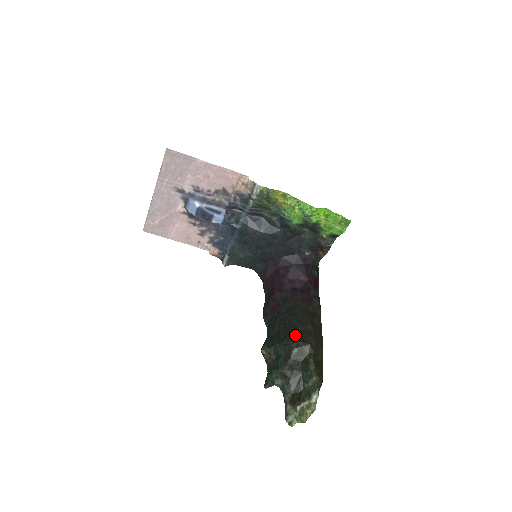
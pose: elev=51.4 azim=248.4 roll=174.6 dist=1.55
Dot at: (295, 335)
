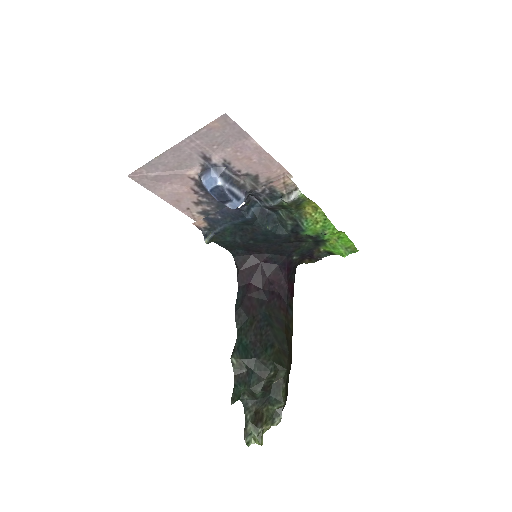
Dot at: (273, 354)
